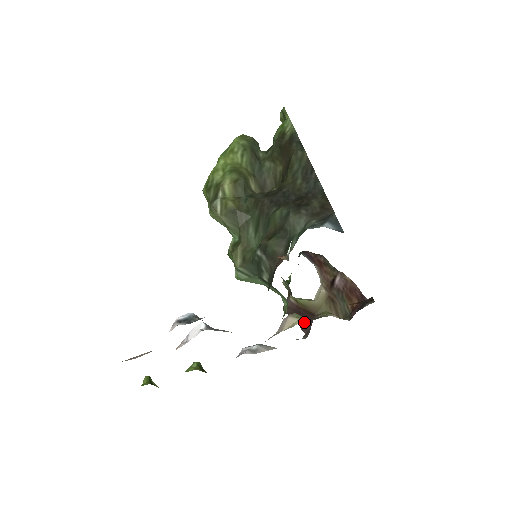
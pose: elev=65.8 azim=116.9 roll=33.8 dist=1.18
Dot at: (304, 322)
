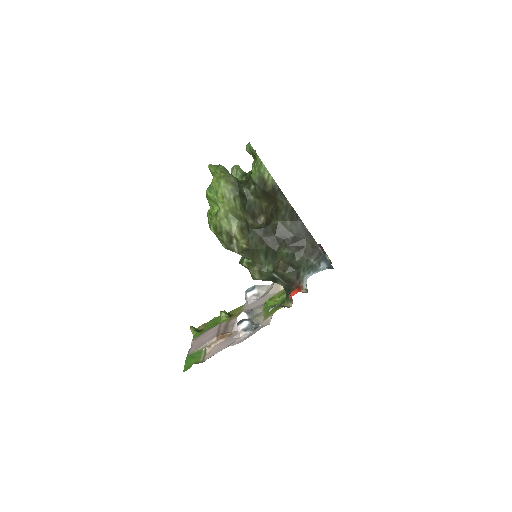
Dot at: occluded
